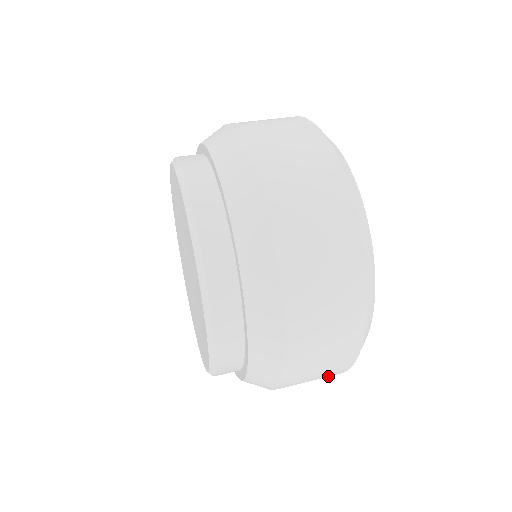
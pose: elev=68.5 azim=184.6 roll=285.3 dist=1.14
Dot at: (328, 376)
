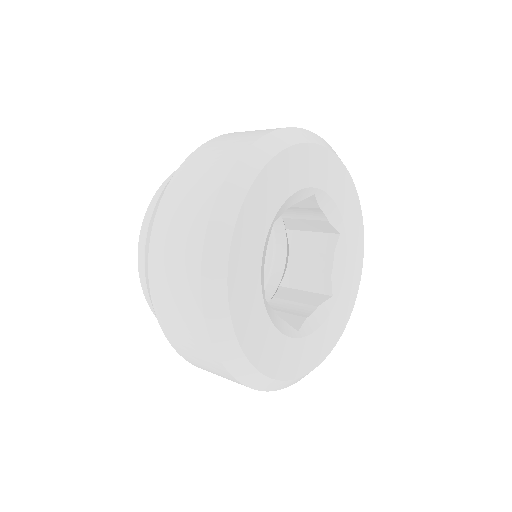
Dot at: (189, 302)
